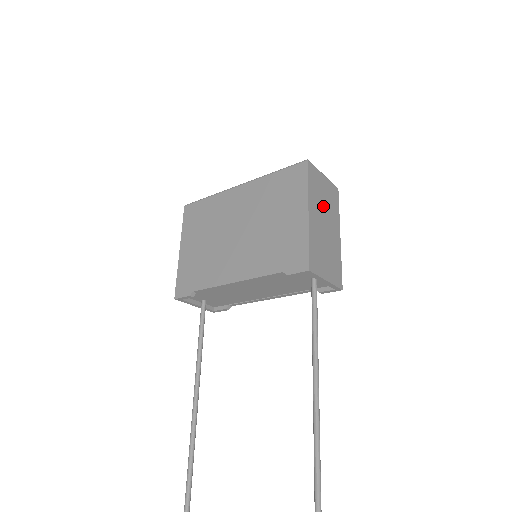
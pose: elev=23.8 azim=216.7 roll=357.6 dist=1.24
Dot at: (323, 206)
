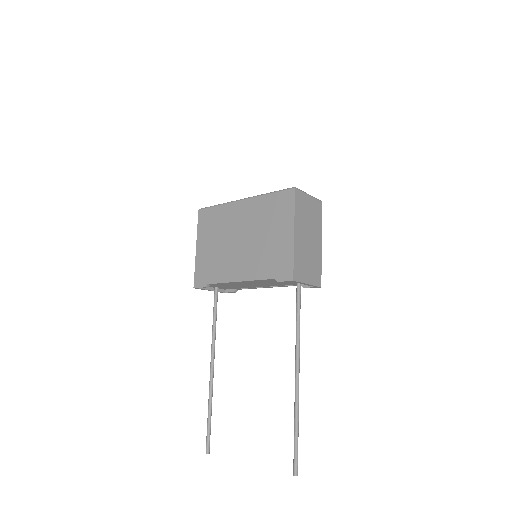
Dot at: (307, 223)
